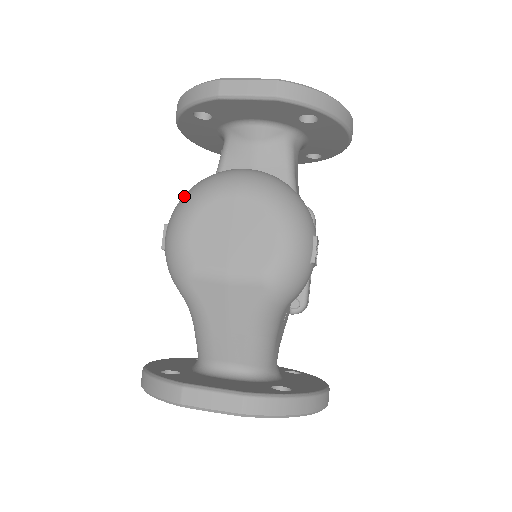
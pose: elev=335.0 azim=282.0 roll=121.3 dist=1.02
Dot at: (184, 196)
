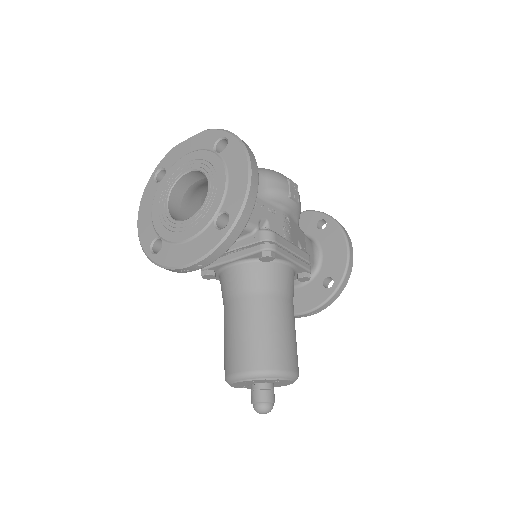
Dot at: occluded
